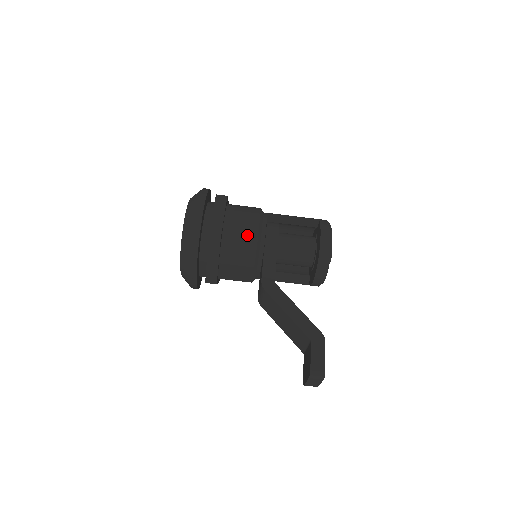
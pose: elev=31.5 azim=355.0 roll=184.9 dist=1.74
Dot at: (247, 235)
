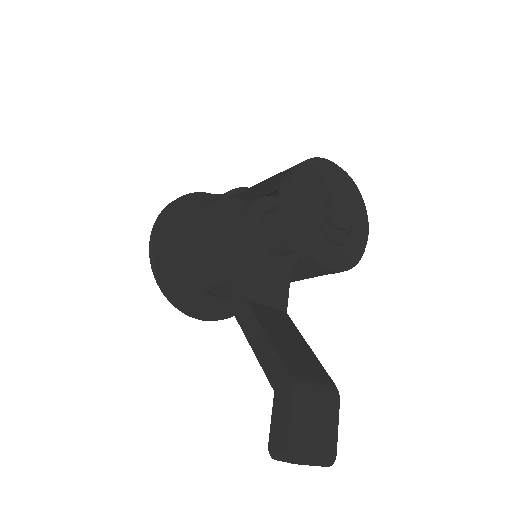
Dot at: (202, 243)
